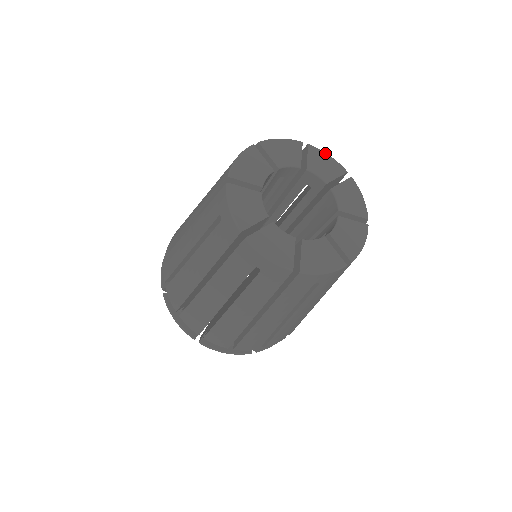
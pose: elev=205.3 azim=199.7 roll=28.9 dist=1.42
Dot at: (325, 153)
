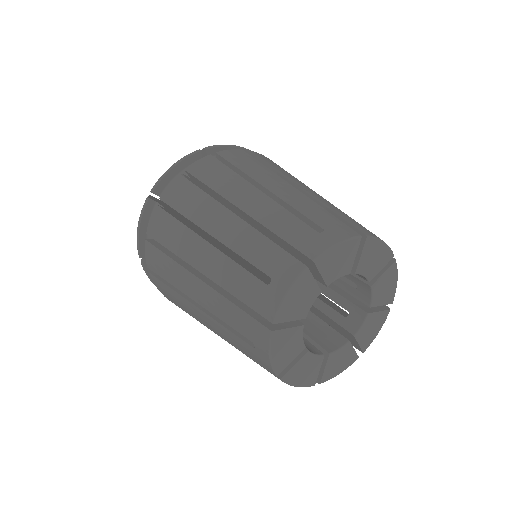
Dot at: (397, 277)
